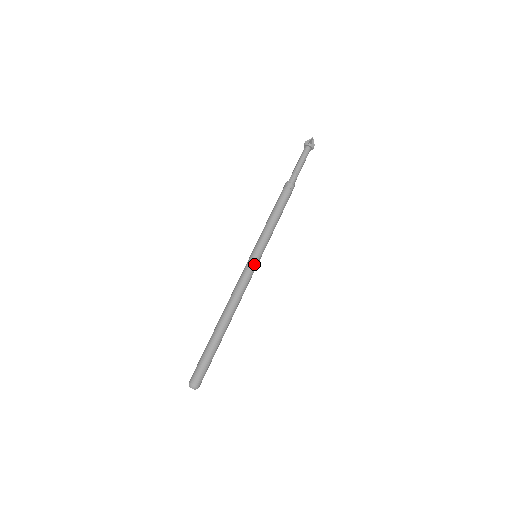
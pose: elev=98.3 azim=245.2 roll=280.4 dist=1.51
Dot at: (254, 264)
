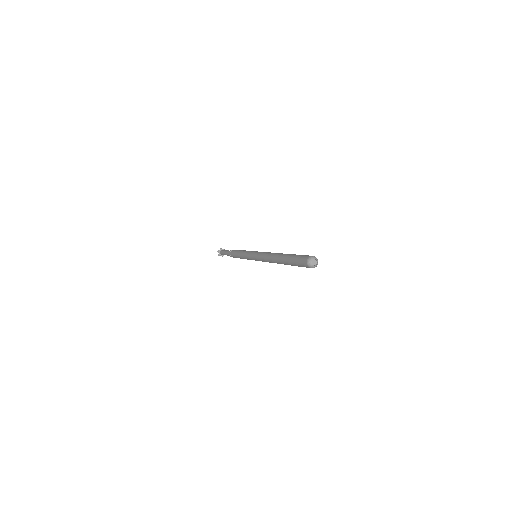
Dot at: occluded
